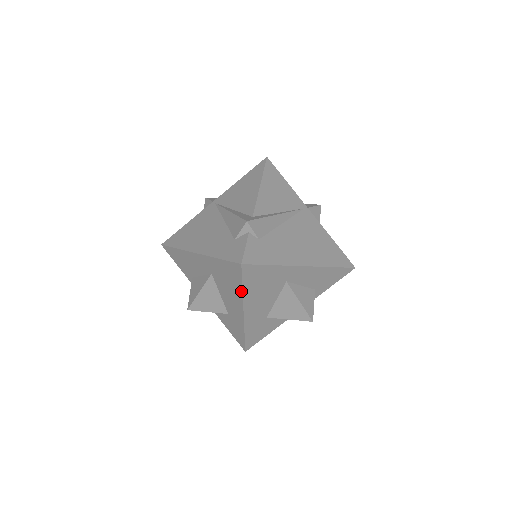
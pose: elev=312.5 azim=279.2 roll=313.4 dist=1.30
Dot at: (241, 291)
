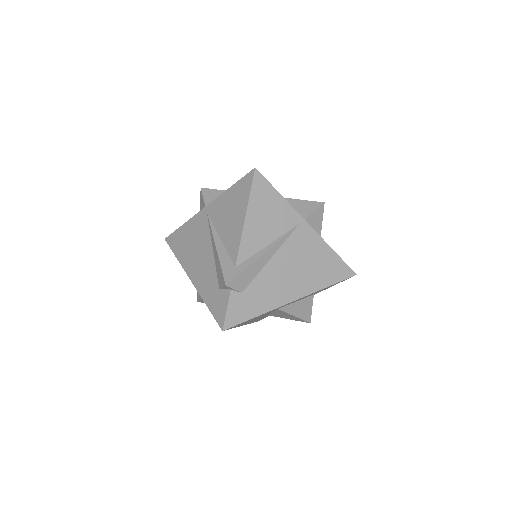
Dot at: occluded
